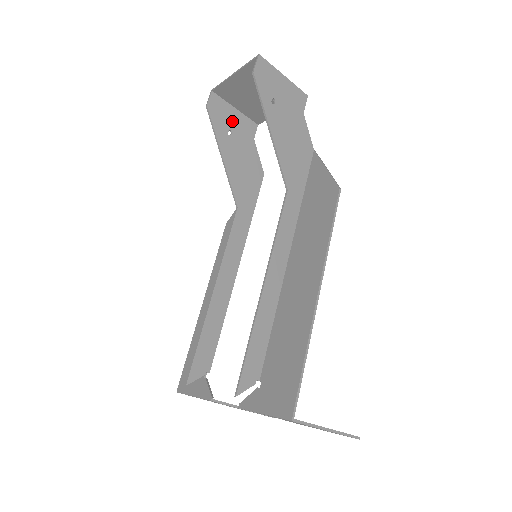
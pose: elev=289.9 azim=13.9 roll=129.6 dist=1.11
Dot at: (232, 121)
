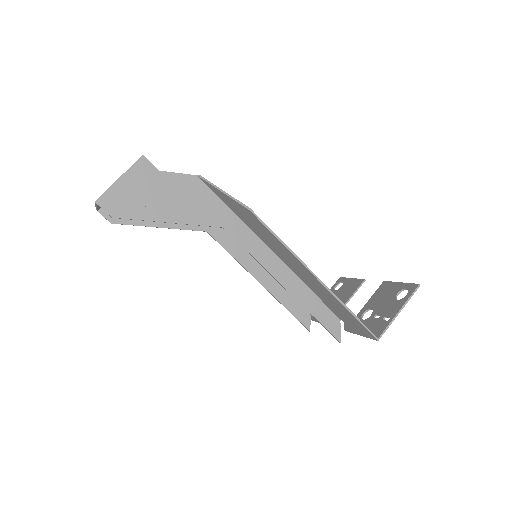
Dot at: occluded
